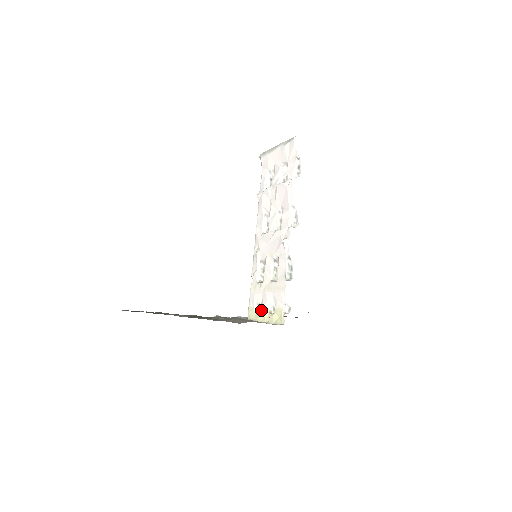
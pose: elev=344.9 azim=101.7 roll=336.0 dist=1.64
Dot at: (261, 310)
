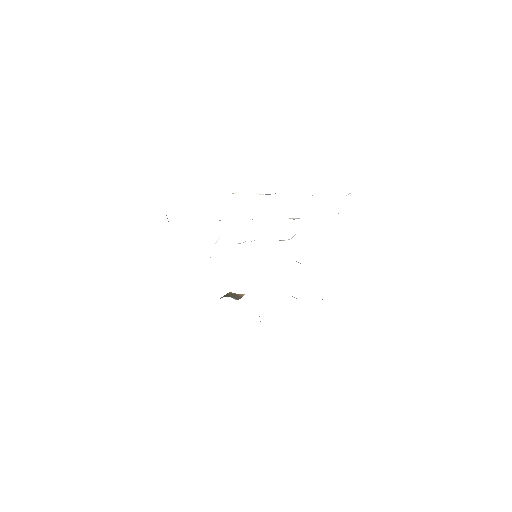
Dot at: occluded
